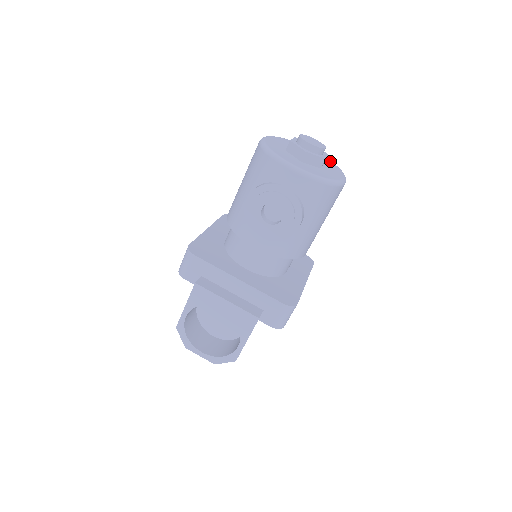
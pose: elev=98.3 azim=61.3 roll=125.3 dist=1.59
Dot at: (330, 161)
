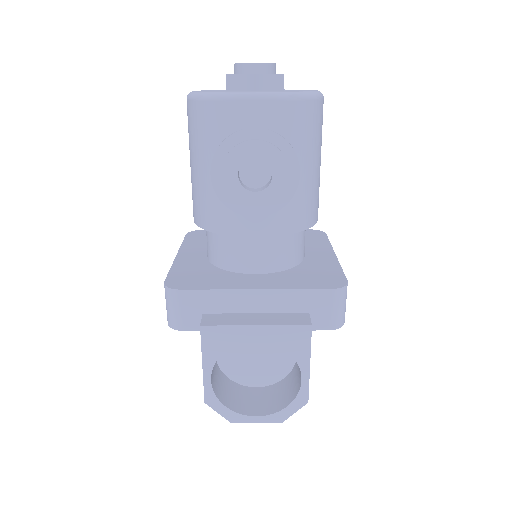
Dot at: occluded
